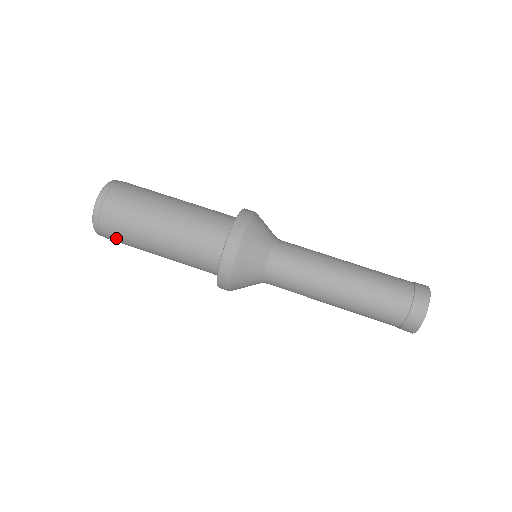
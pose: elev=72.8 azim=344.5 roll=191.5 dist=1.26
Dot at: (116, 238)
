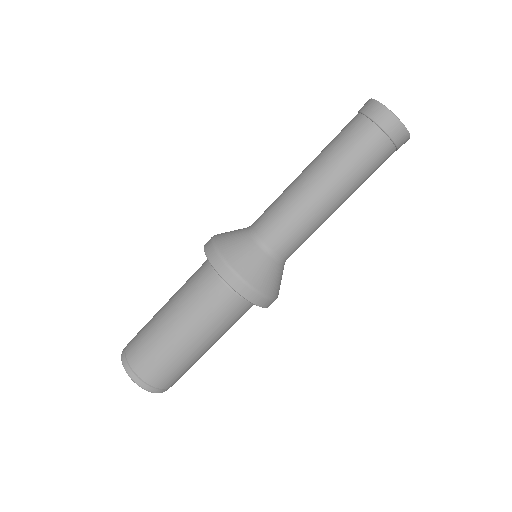
Dot at: occluded
